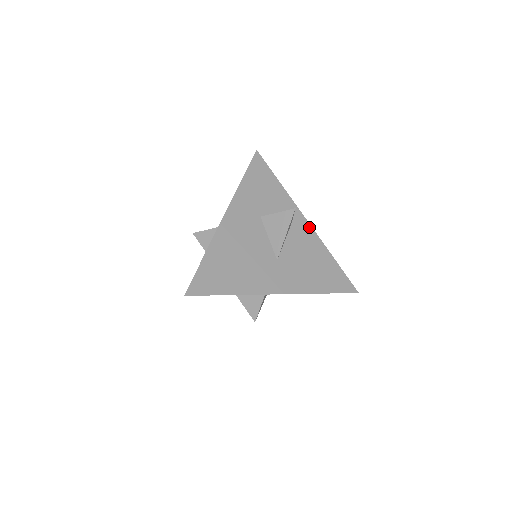
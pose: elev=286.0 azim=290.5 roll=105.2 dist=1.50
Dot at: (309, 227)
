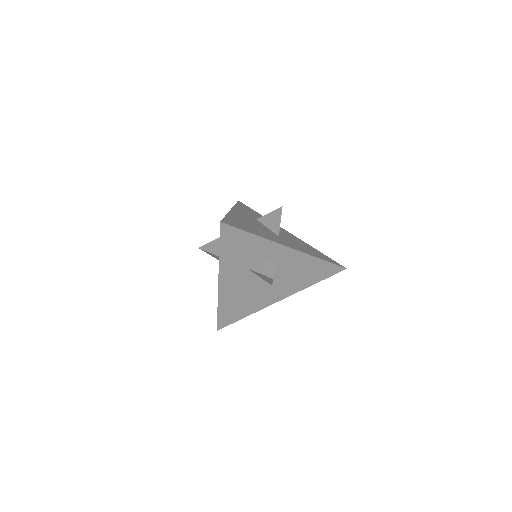
Dot at: (292, 235)
